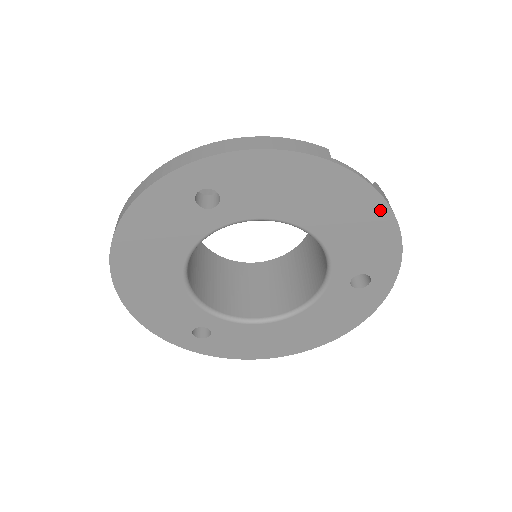
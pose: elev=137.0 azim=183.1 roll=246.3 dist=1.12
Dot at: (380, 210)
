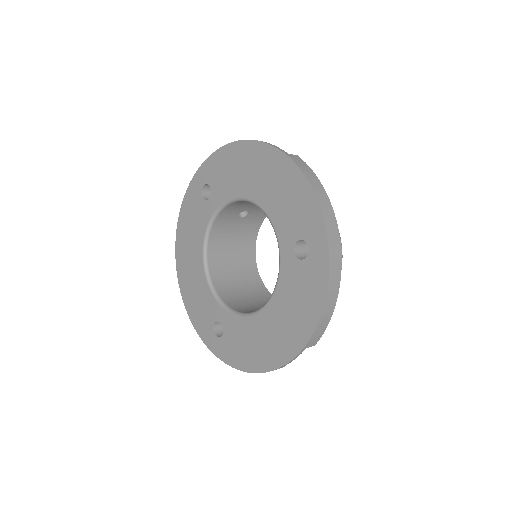
Dot at: (289, 167)
